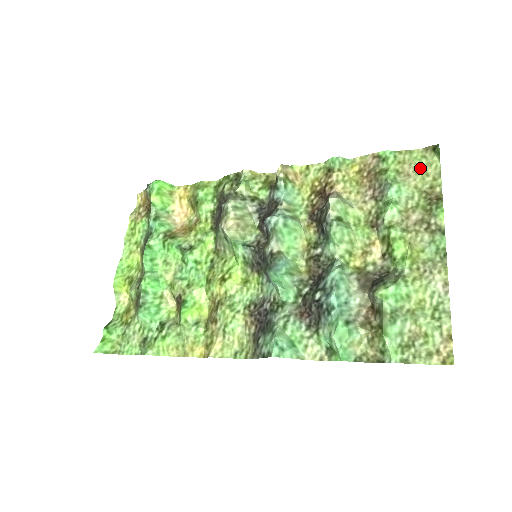
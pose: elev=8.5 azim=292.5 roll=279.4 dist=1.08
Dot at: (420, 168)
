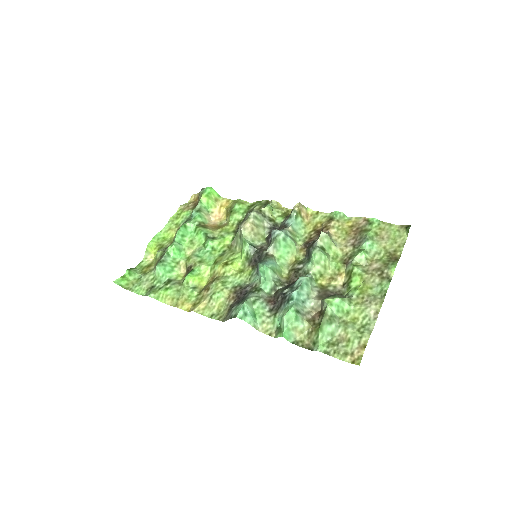
Dot at: (393, 237)
